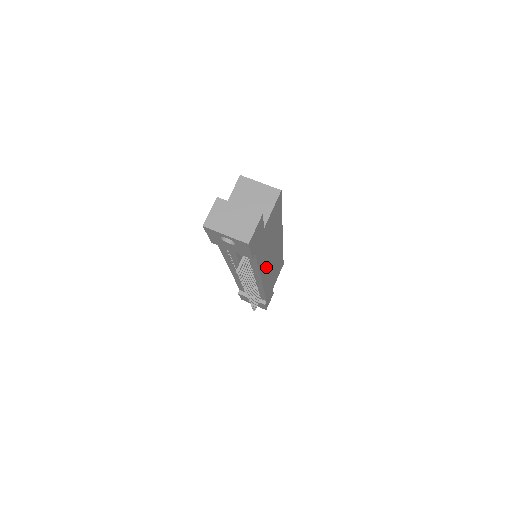
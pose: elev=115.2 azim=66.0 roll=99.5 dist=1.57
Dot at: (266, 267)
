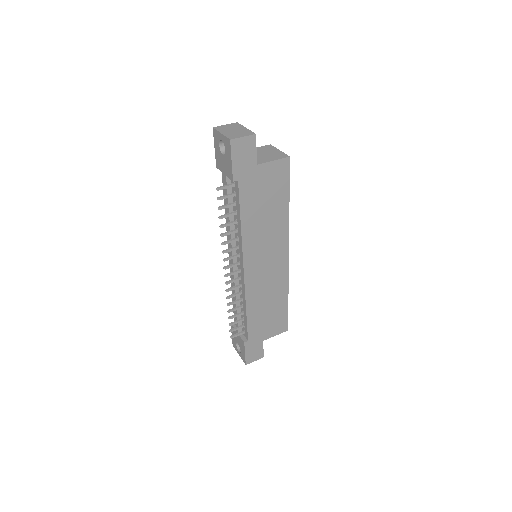
Dot at: (254, 255)
